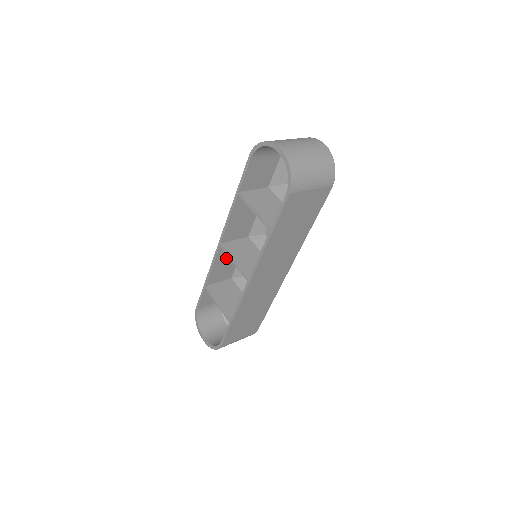
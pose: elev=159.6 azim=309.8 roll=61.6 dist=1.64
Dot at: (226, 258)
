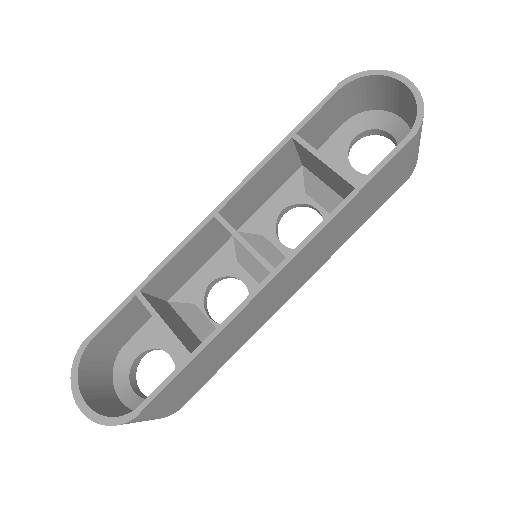
Dot at: (196, 251)
